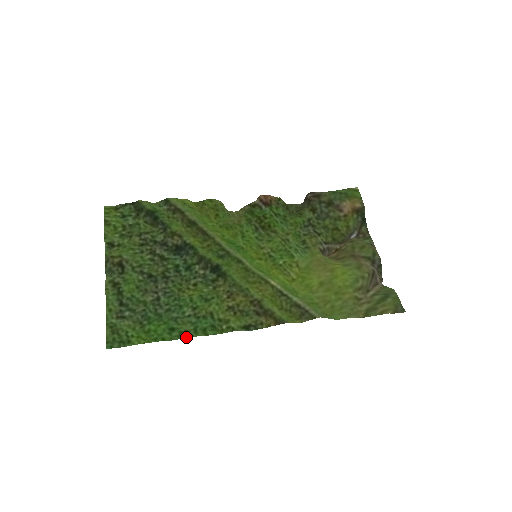
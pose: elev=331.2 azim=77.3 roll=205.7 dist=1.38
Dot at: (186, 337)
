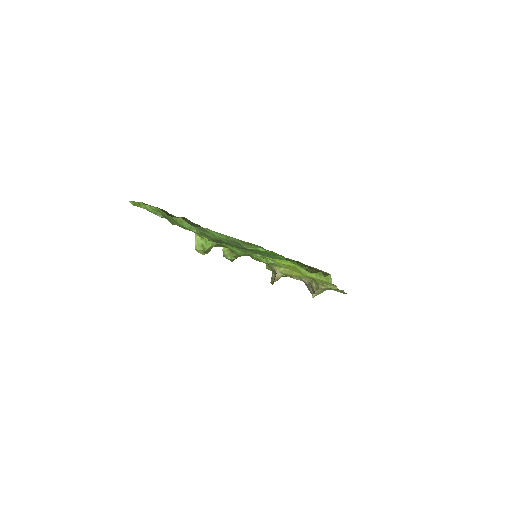
Dot at: occluded
